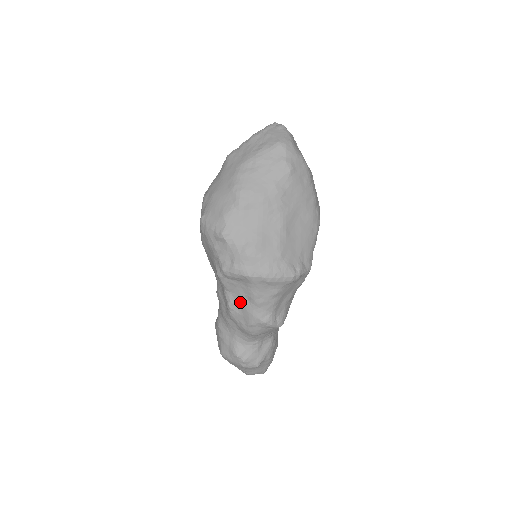
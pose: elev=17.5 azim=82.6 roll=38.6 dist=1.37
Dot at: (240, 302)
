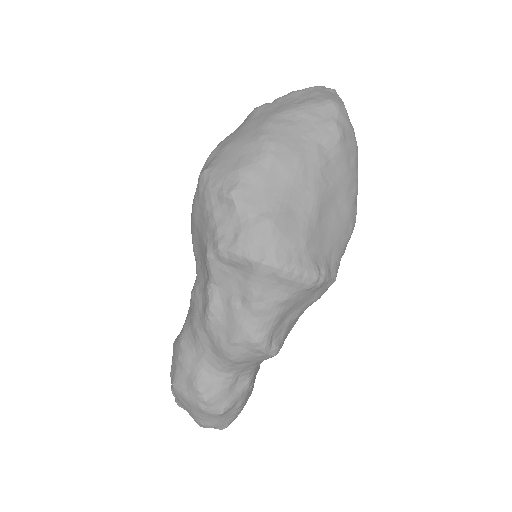
Dot at: (228, 304)
